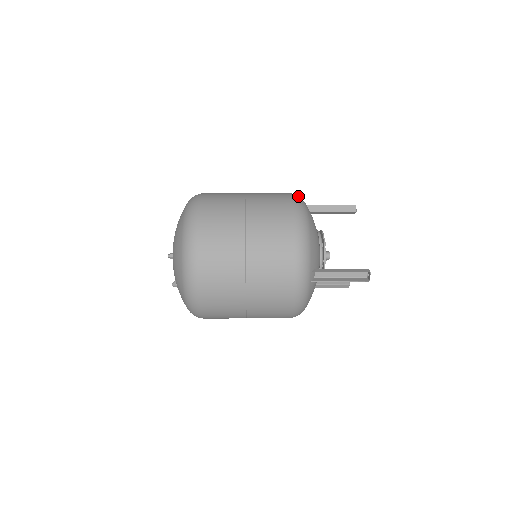
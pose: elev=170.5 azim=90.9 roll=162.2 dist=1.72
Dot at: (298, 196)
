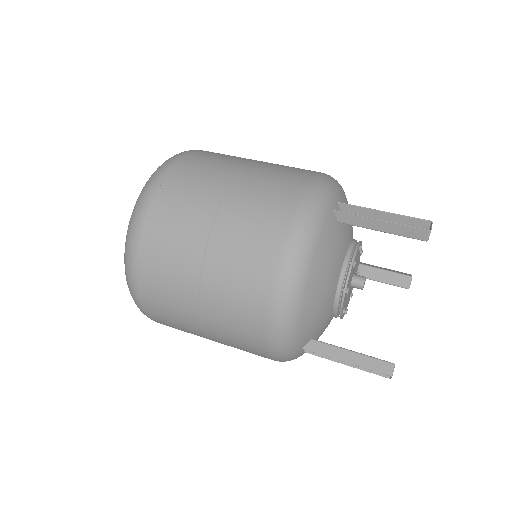
Dot at: (308, 222)
